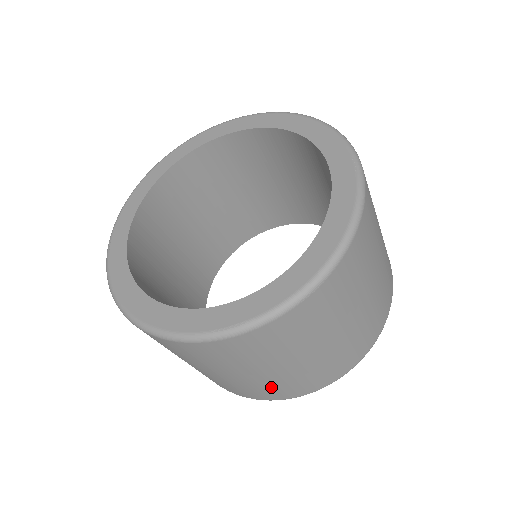
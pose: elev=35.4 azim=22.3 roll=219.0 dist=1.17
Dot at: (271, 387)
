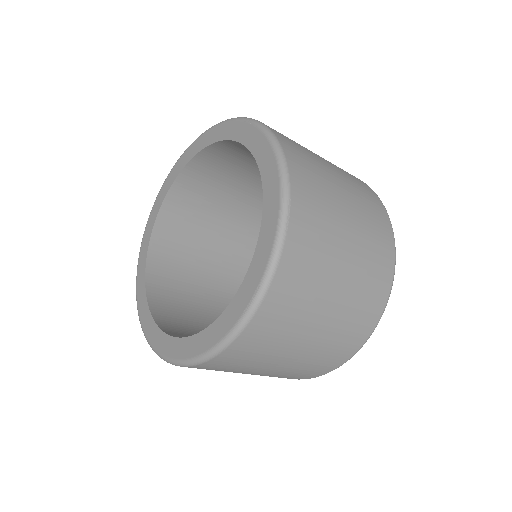
Dot at: occluded
